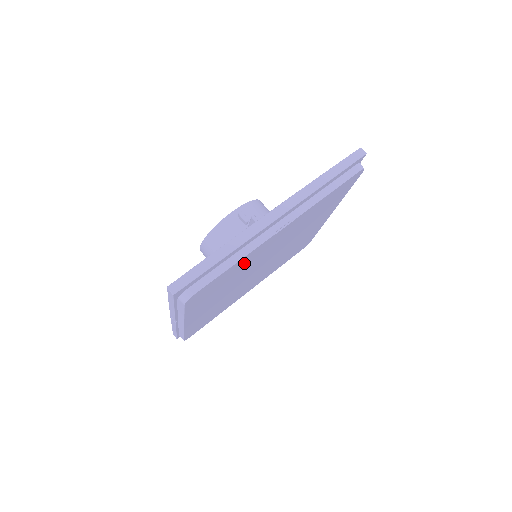
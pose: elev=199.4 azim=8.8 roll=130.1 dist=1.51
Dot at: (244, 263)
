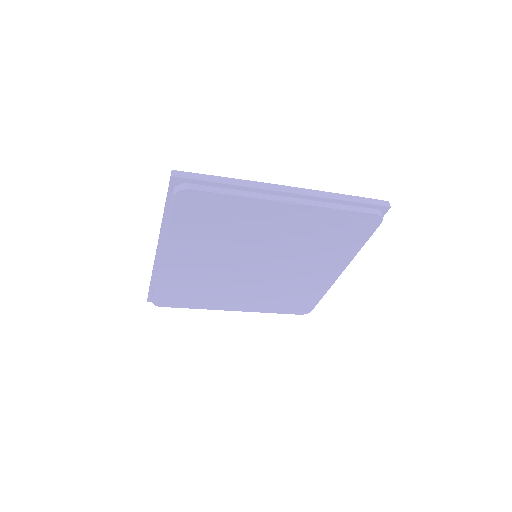
Dot at: (241, 214)
